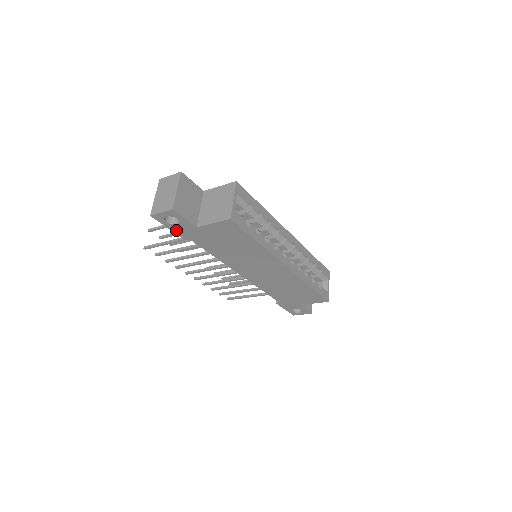
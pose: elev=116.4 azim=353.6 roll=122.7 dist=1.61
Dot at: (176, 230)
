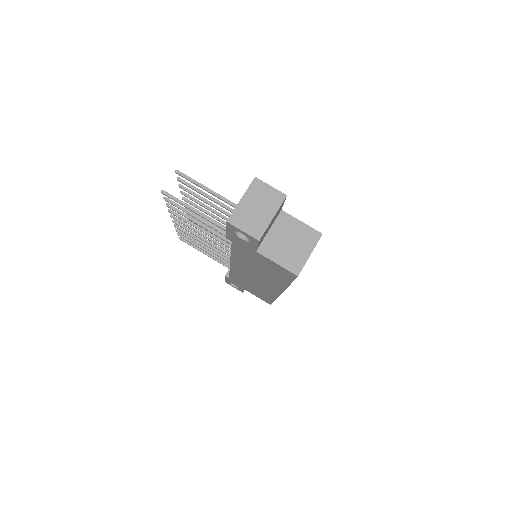
Dot at: (231, 235)
